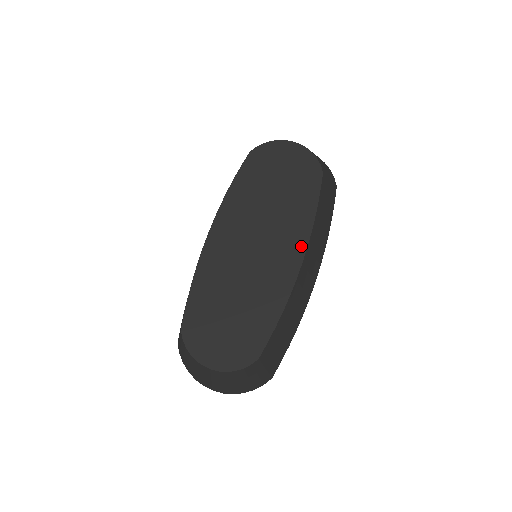
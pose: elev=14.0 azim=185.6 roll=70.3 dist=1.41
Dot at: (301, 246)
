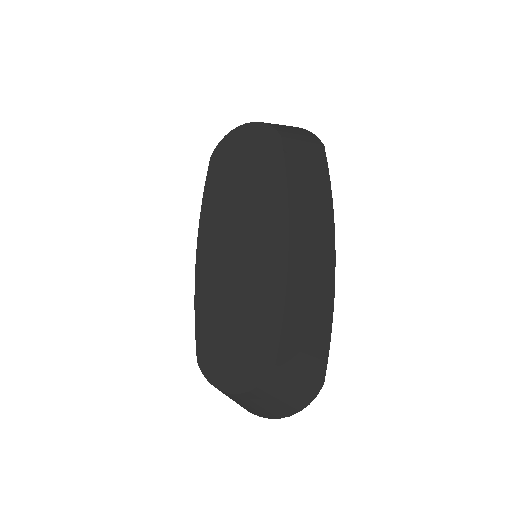
Dot at: (282, 223)
